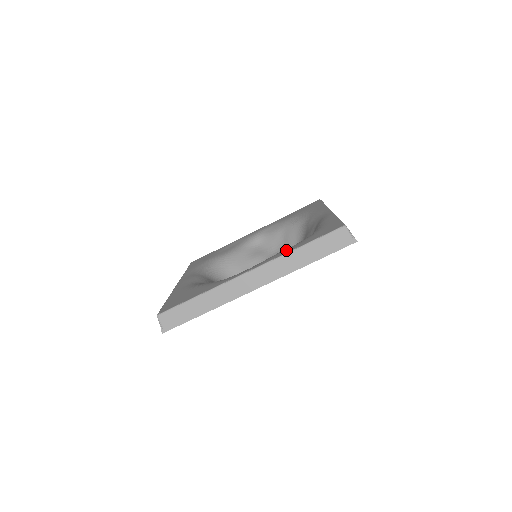
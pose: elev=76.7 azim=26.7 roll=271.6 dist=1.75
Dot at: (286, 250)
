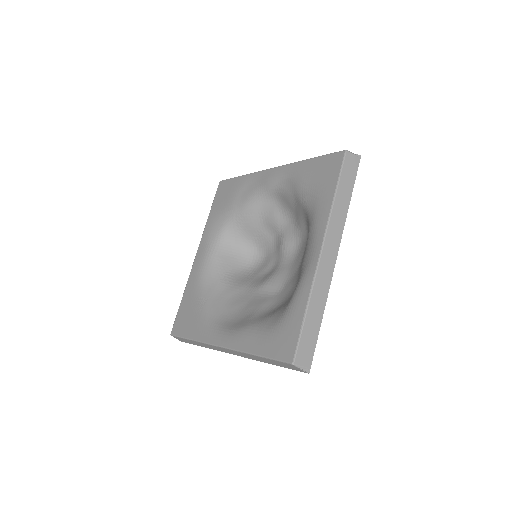
Dot at: (249, 343)
